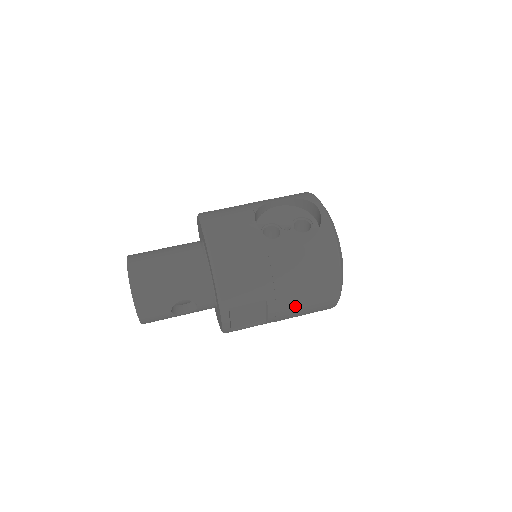
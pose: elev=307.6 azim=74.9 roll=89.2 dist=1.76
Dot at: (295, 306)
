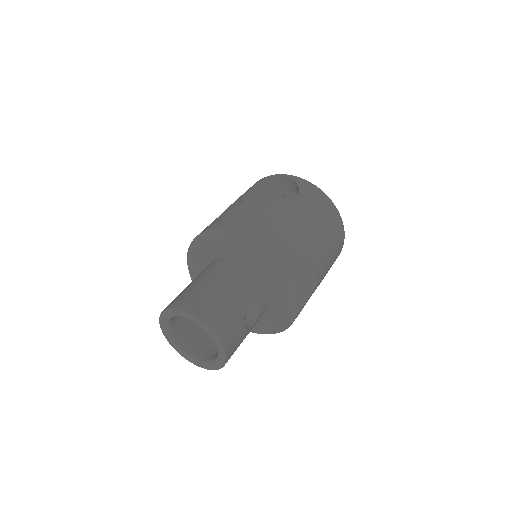
Dot at: (327, 251)
